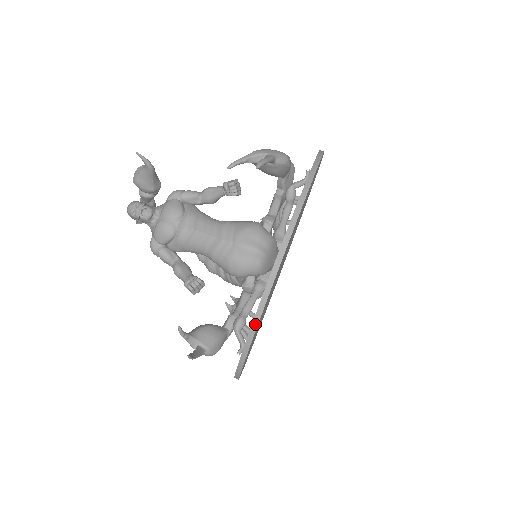
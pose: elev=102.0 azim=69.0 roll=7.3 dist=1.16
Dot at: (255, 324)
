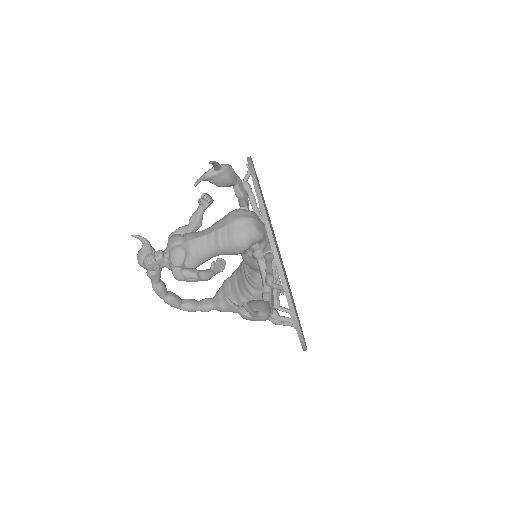
Dot at: (274, 250)
